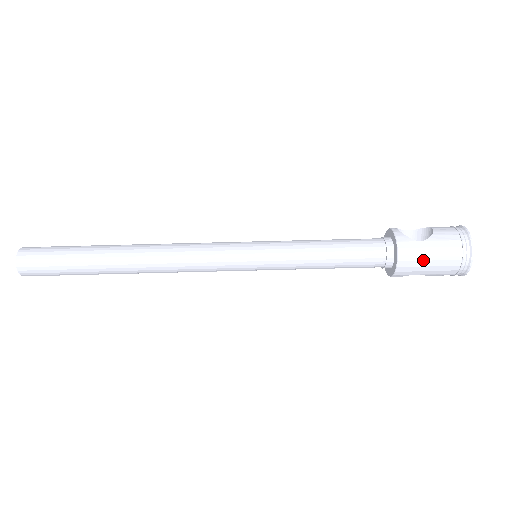
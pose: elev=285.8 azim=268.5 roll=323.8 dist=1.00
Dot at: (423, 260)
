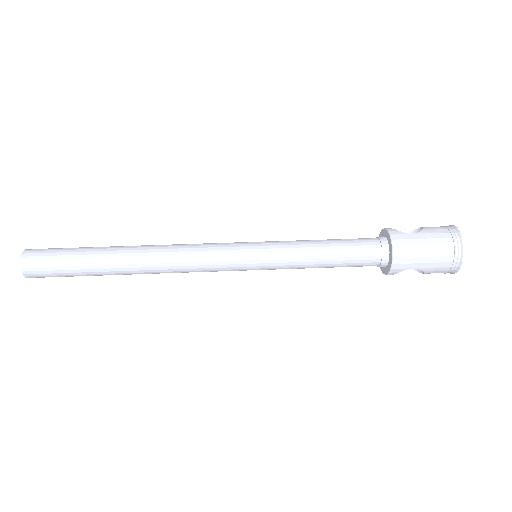
Dot at: (417, 250)
